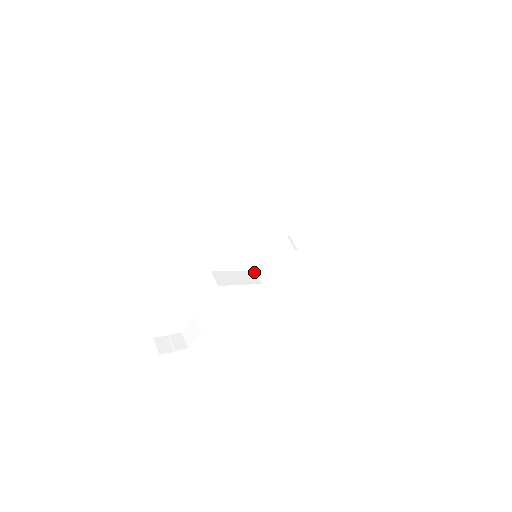
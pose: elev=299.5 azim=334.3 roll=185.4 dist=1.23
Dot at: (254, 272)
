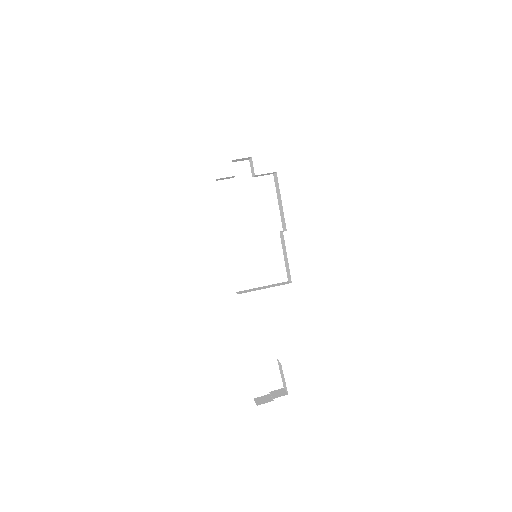
Dot at: (286, 282)
